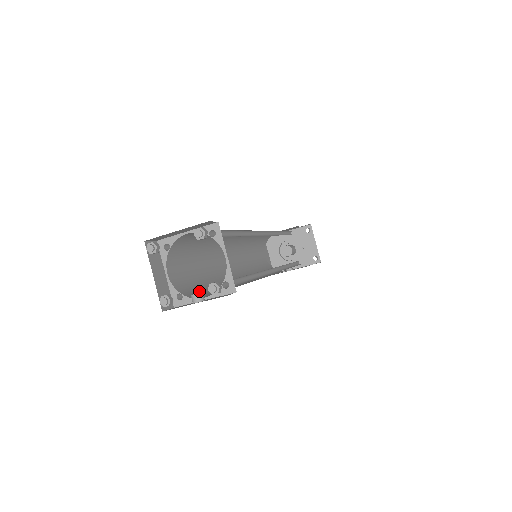
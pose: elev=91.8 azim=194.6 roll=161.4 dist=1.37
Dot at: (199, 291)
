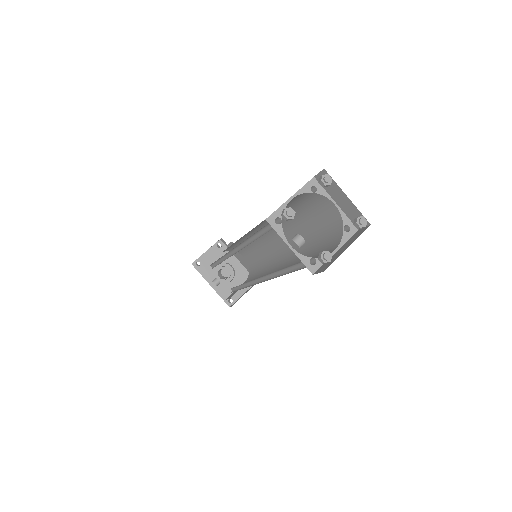
Dot at: occluded
